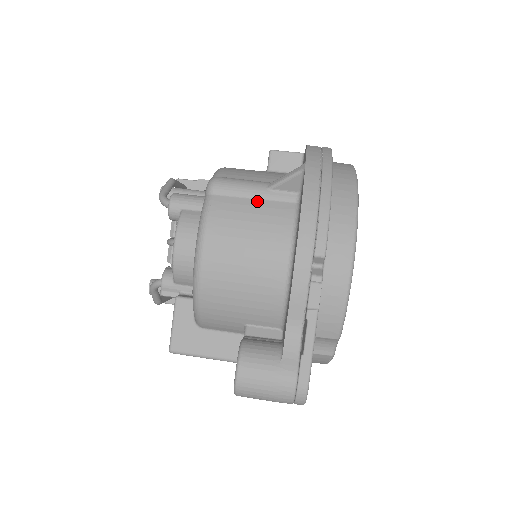
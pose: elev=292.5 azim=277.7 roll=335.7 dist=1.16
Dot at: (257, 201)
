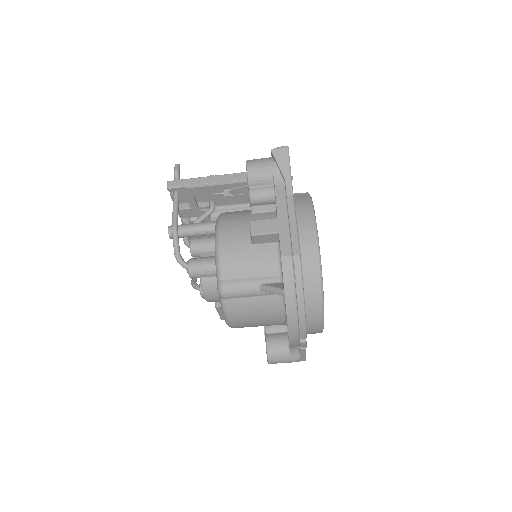
Dot at: (256, 298)
